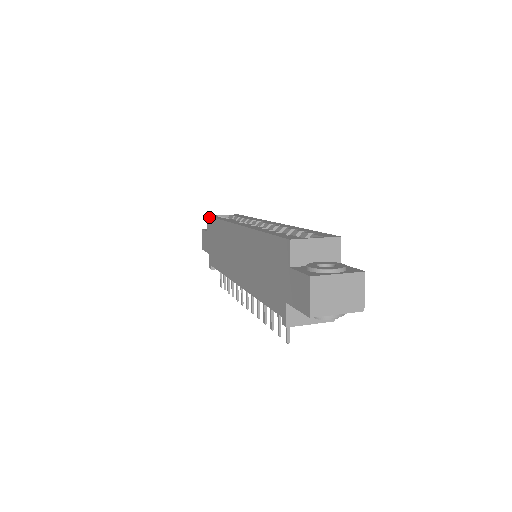
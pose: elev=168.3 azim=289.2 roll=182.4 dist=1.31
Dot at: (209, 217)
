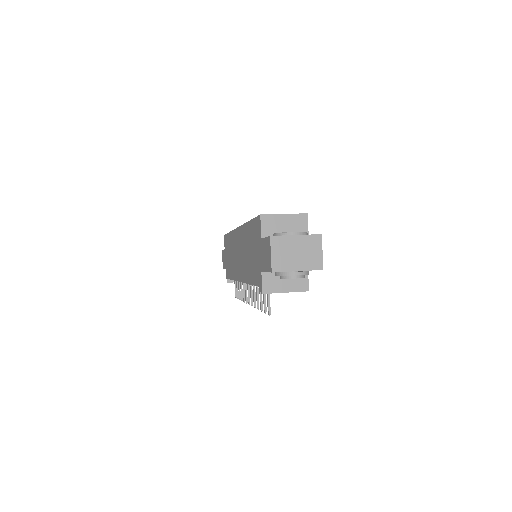
Dot at: (225, 235)
